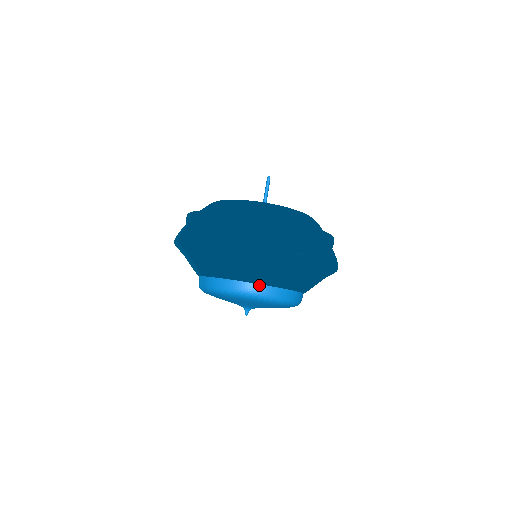
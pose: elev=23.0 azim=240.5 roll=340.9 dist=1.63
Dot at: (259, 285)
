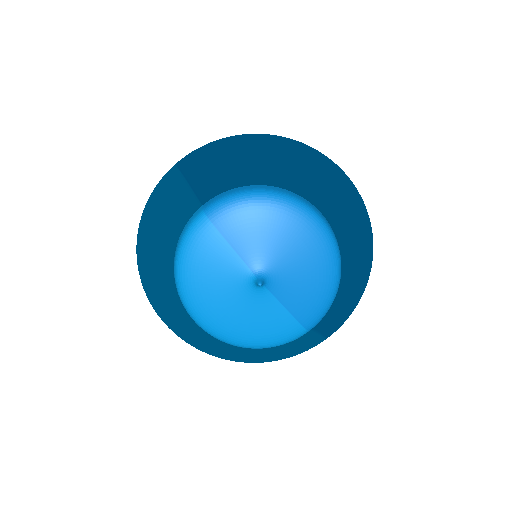
Dot at: (302, 197)
